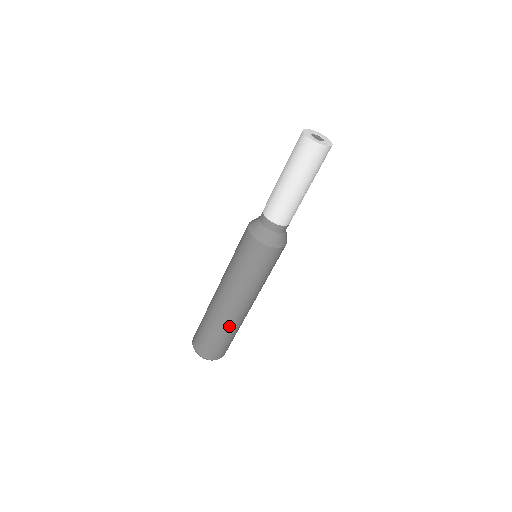
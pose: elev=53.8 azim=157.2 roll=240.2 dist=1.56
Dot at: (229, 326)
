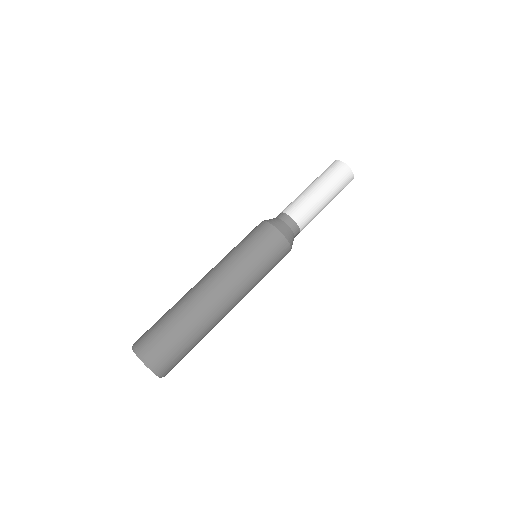
Dot at: (197, 316)
